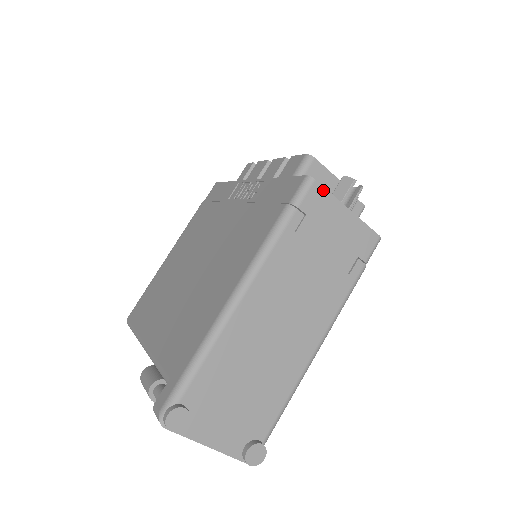
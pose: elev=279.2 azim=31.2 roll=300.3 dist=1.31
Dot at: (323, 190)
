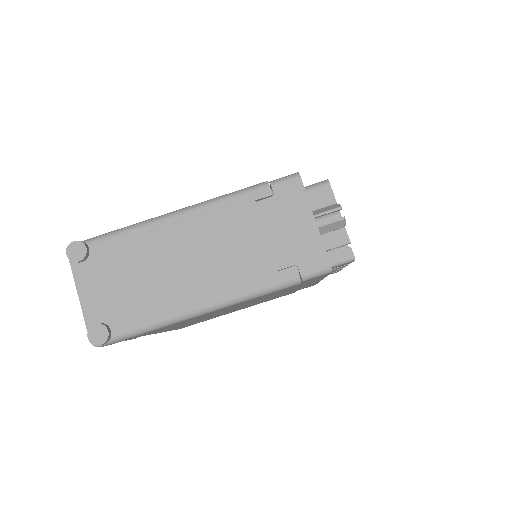
Dot at: (302, 189)
